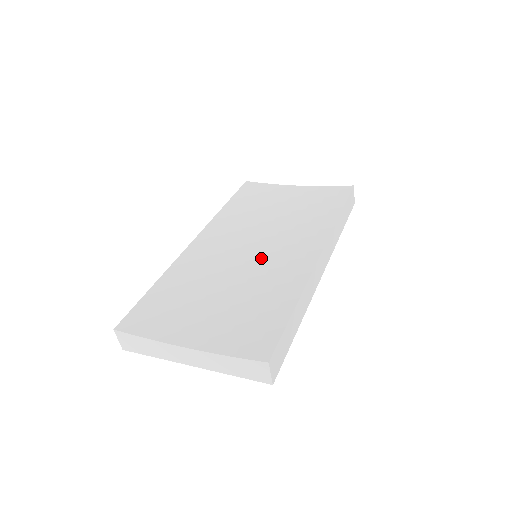
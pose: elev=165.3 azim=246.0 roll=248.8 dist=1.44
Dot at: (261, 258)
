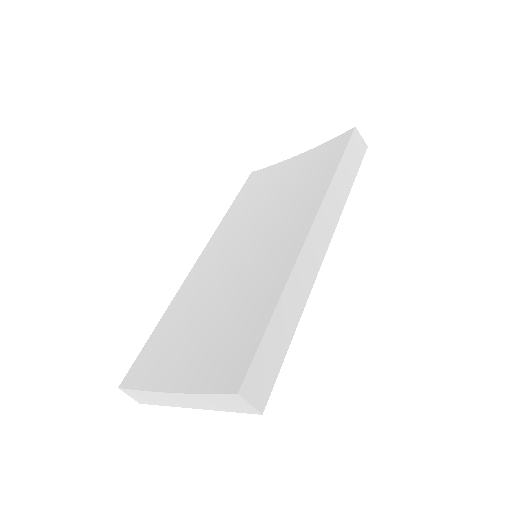
Dot at: (253, 259)
